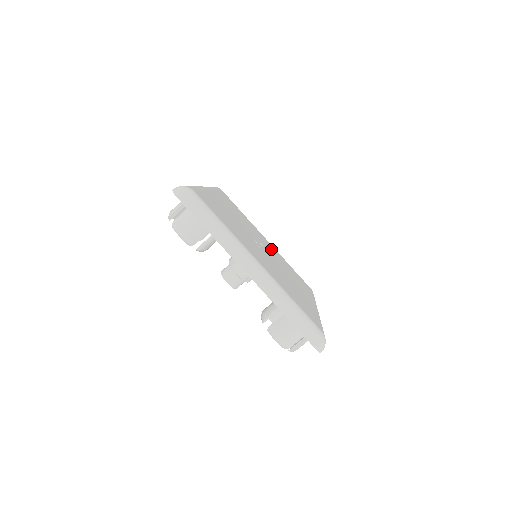
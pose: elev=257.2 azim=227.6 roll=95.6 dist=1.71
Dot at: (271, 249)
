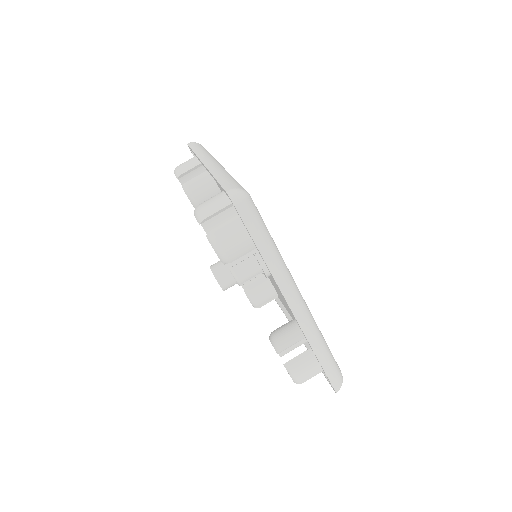
Dot at: occluded
